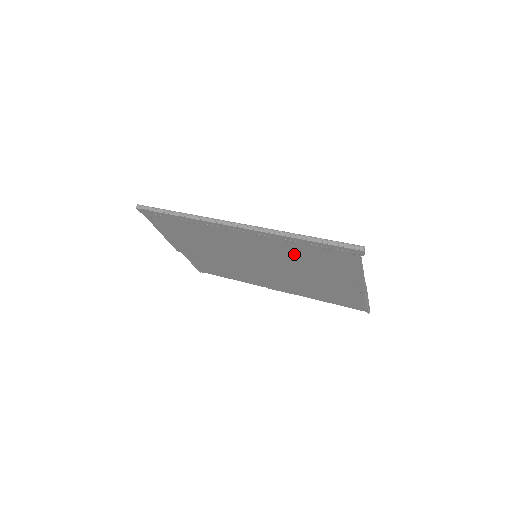
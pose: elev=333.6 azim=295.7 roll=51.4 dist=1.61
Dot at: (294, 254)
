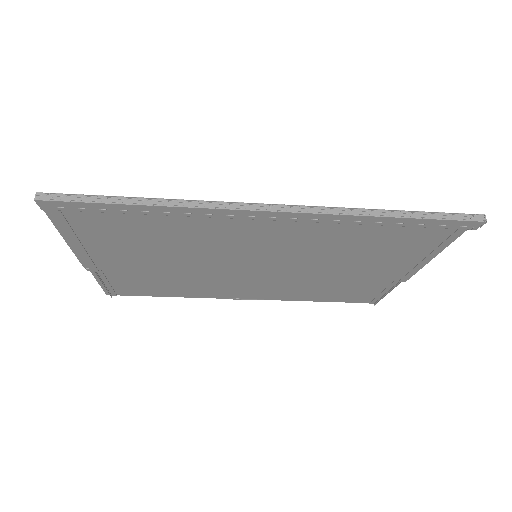
Dot at: (341, 243)
